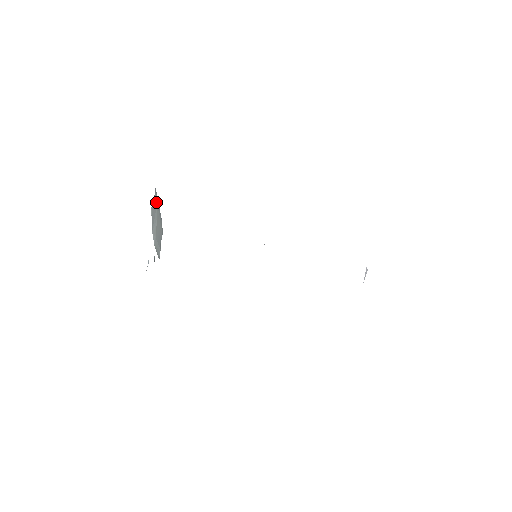
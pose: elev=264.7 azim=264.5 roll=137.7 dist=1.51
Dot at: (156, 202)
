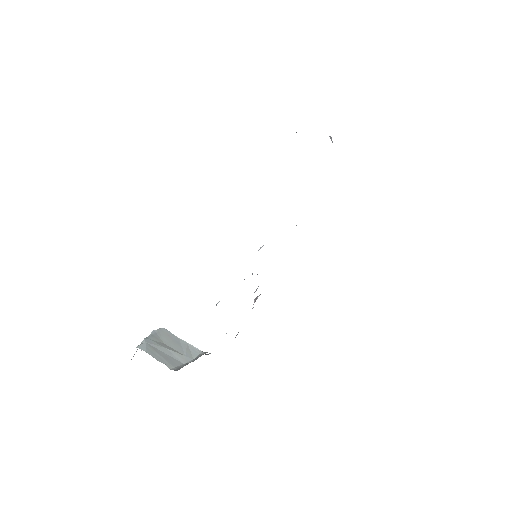
Dot at: (151, 348)
